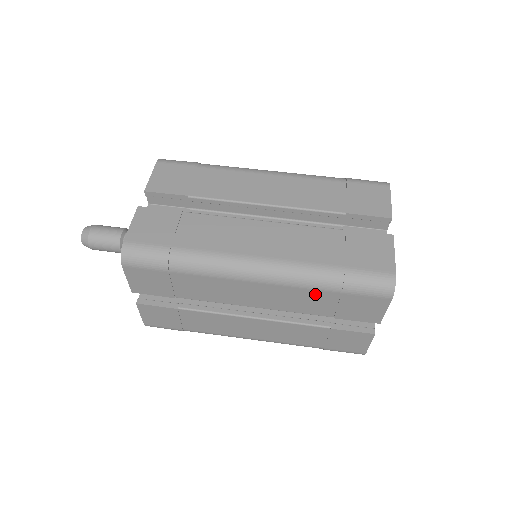
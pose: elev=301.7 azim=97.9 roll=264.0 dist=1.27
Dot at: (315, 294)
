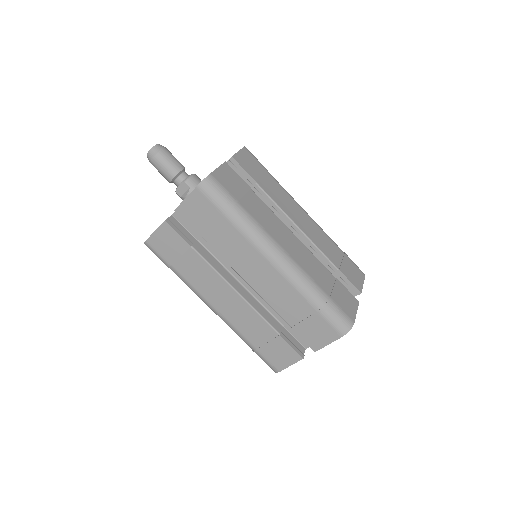
Dot at: occluded
